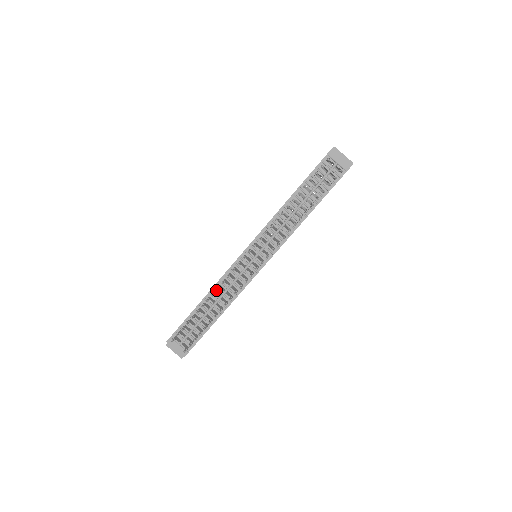
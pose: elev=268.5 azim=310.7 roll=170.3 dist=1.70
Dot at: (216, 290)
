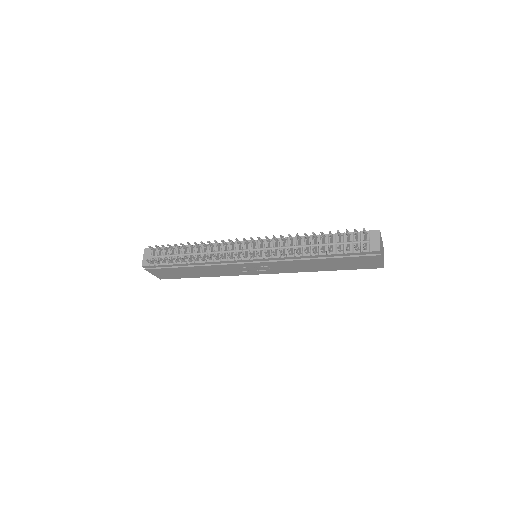
Dot at: (208, 246)
